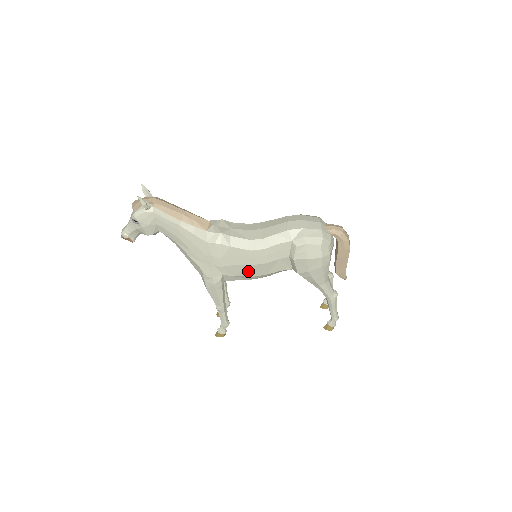
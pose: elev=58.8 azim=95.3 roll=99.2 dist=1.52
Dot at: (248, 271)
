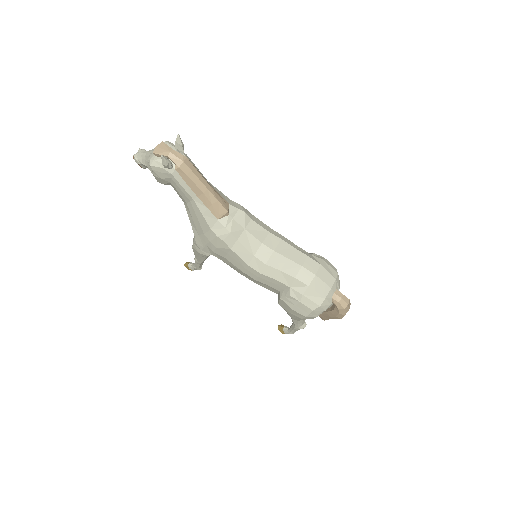
Dot at: (236, 269)
